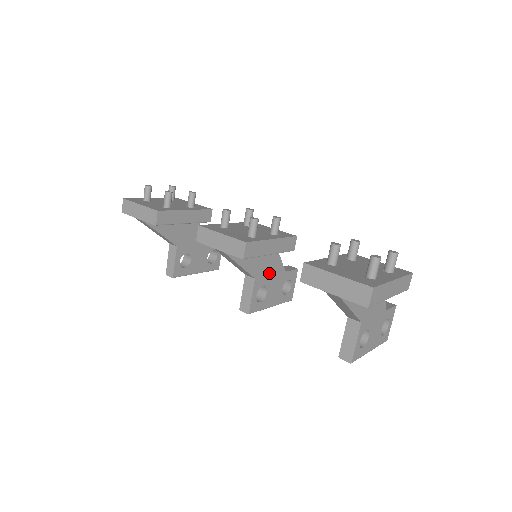
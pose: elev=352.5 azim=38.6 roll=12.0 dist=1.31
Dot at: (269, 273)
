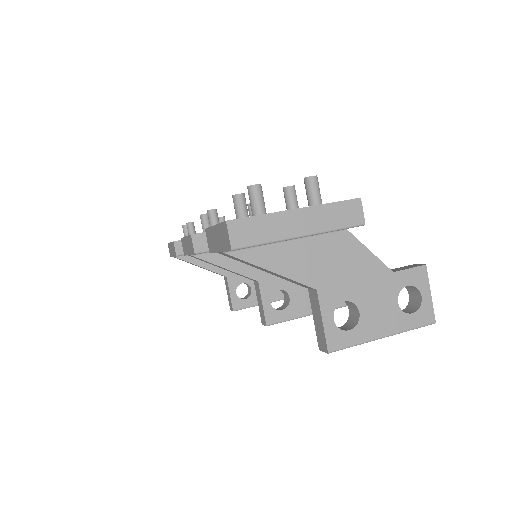
Dot at: occluded
